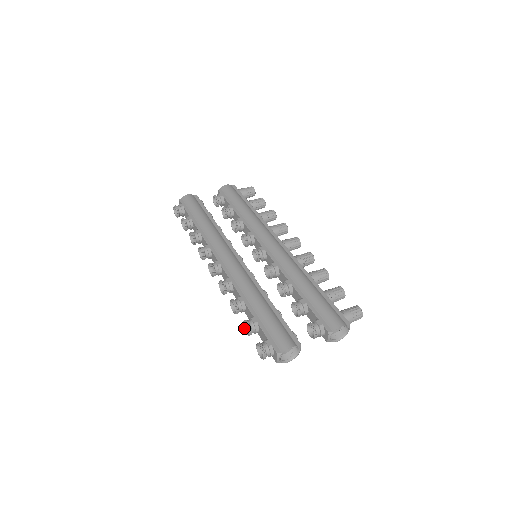
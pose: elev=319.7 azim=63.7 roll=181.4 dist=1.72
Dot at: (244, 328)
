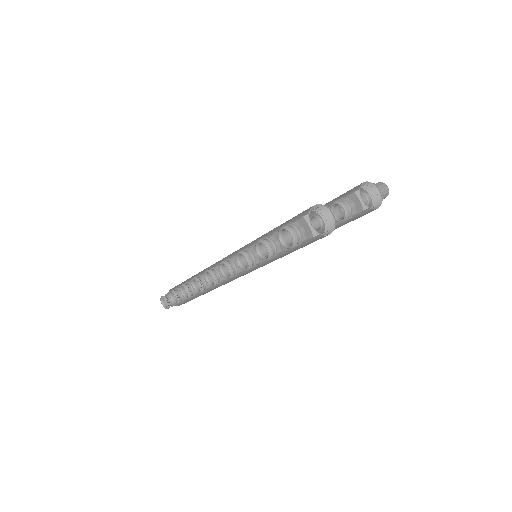
Dot at: (262, 258)
